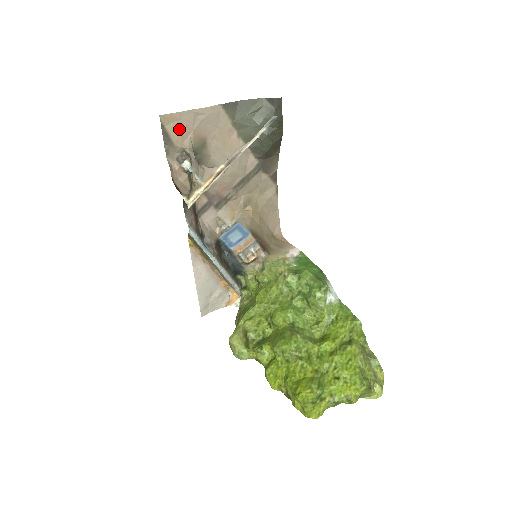
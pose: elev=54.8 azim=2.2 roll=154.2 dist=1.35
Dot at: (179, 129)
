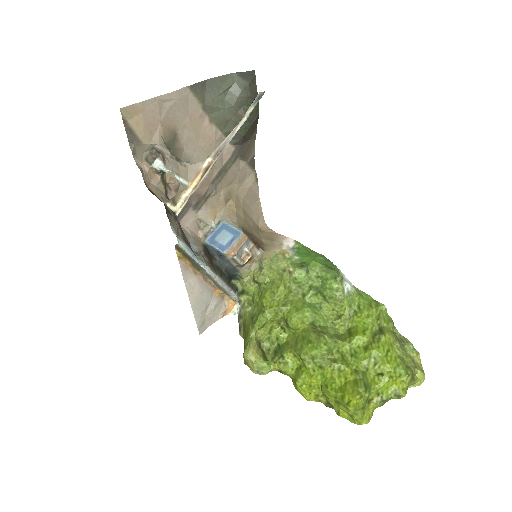
Dot at: (145, 122)
